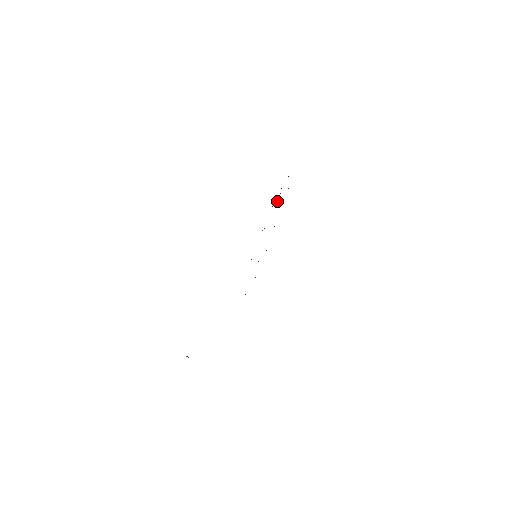
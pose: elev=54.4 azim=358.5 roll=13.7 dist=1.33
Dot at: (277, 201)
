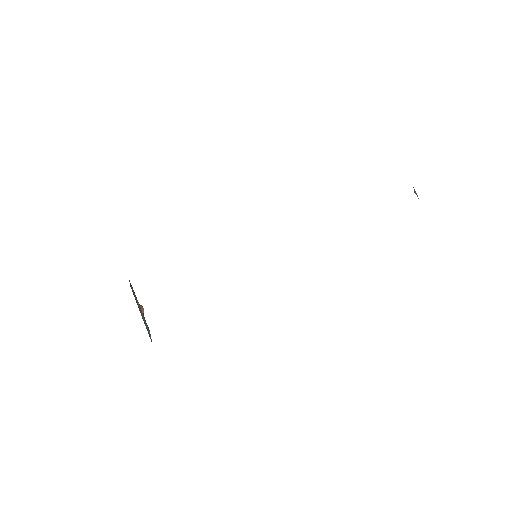
Dot at: occluded
